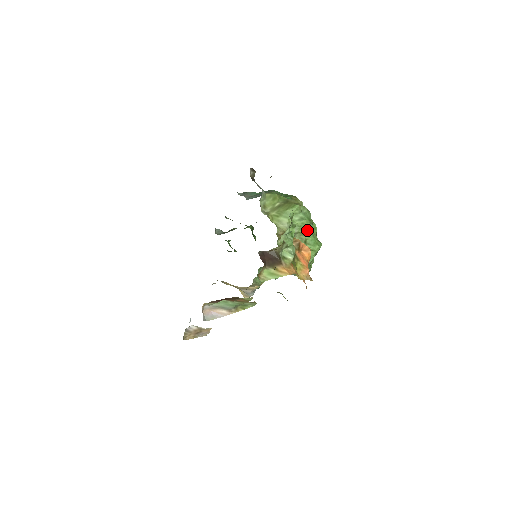
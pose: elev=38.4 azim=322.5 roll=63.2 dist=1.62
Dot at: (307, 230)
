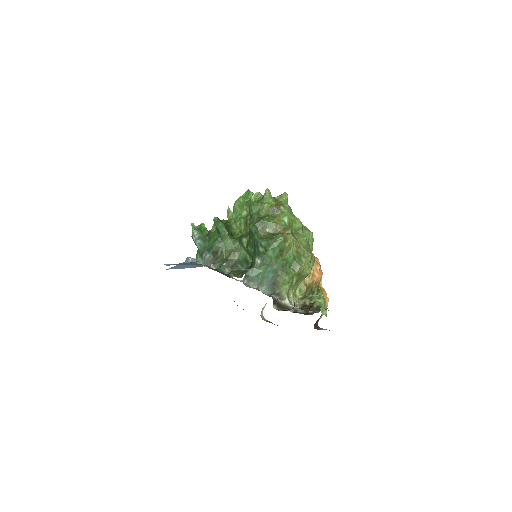
Dot at: occluded
